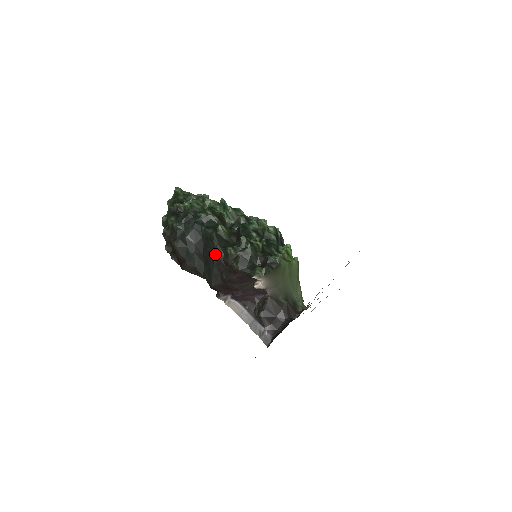
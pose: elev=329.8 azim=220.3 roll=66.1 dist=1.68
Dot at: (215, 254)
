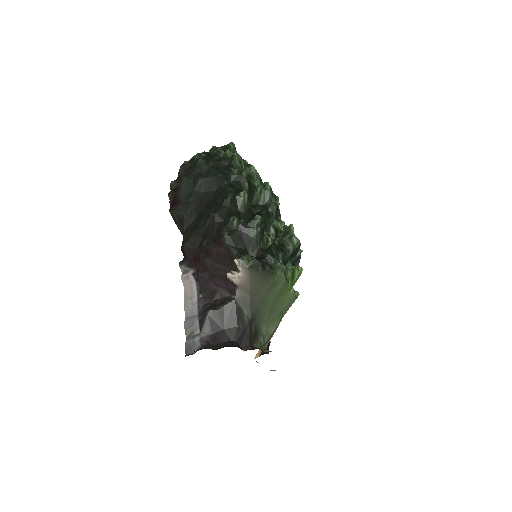
Dot at: (215, 213)
